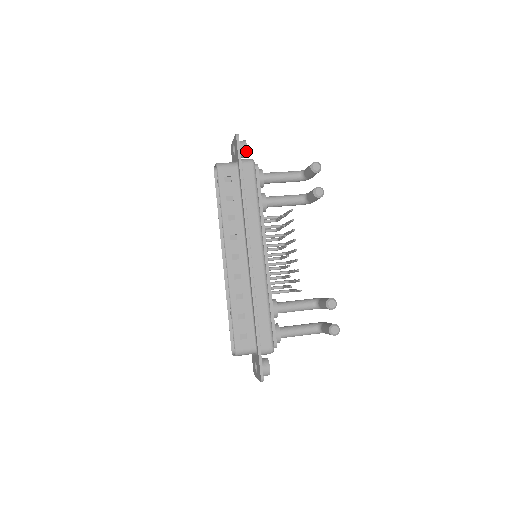
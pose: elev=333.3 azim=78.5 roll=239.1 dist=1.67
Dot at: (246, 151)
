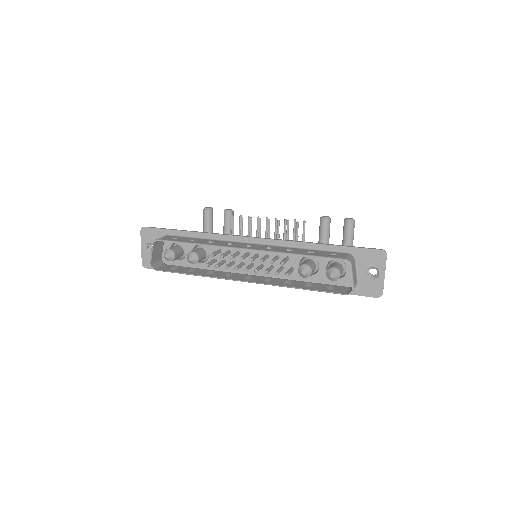
Dot at: occluded
